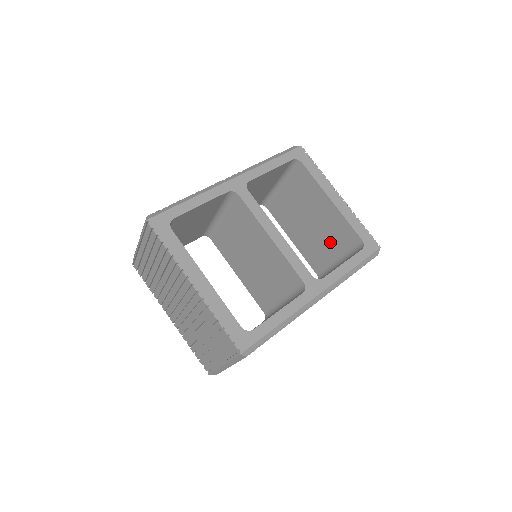
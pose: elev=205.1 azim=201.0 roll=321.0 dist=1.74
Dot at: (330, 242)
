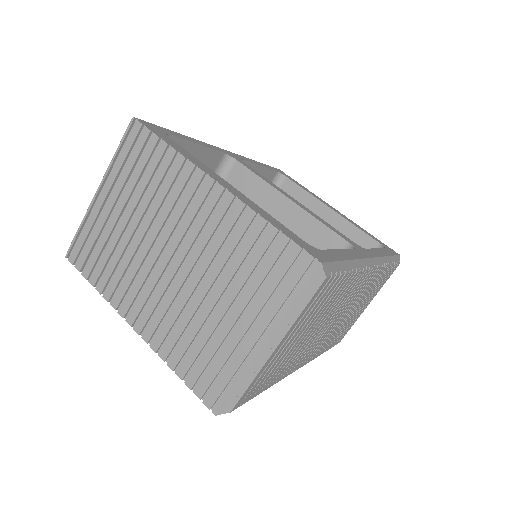
Dot at: occluded
